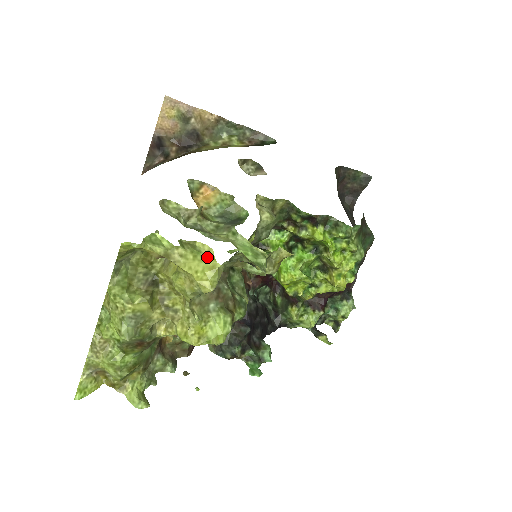
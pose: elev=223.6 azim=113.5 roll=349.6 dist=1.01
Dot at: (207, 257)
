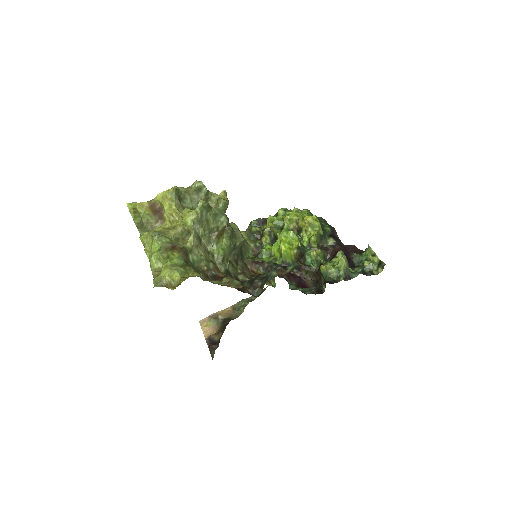
Dot at: occluded
